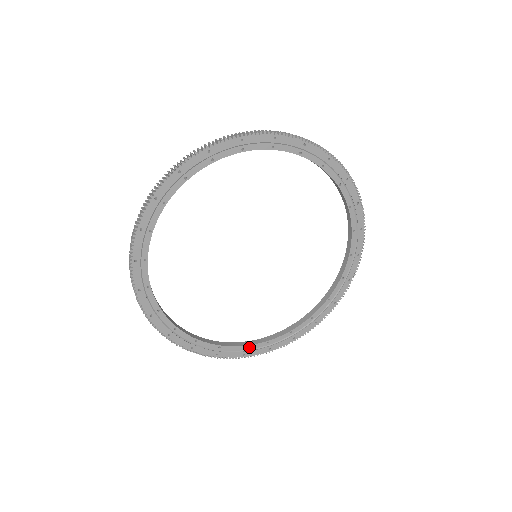
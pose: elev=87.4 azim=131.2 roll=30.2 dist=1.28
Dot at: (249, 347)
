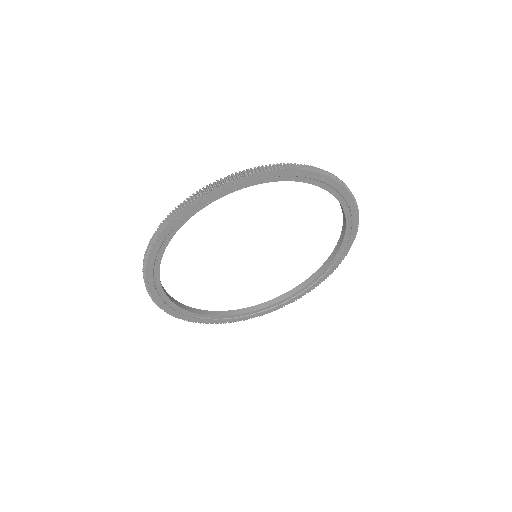
Dot at: (275, 304)
